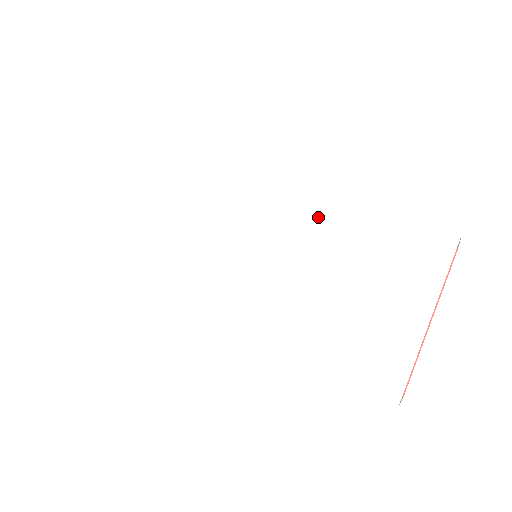
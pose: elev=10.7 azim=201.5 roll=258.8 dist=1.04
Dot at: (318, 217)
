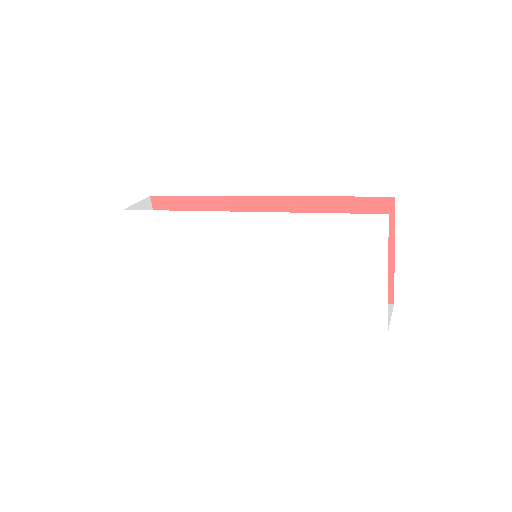
Dot at: (286, 230)
